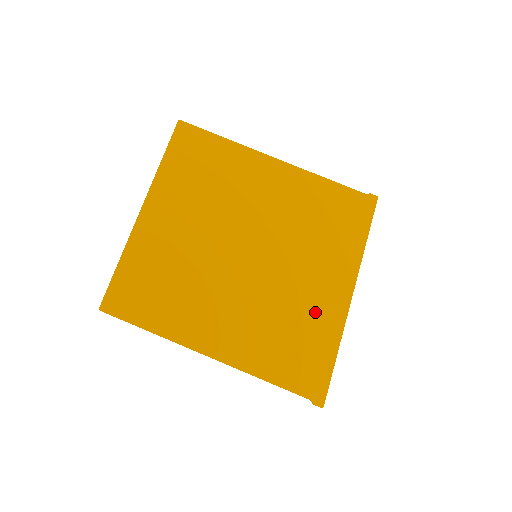
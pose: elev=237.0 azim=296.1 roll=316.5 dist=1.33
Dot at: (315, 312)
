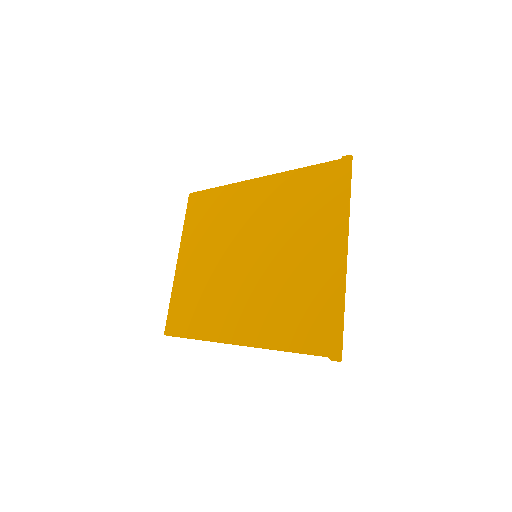
Dot at: (313, 279)
